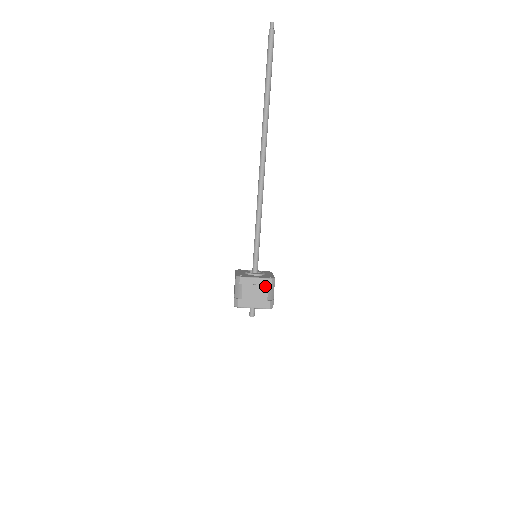
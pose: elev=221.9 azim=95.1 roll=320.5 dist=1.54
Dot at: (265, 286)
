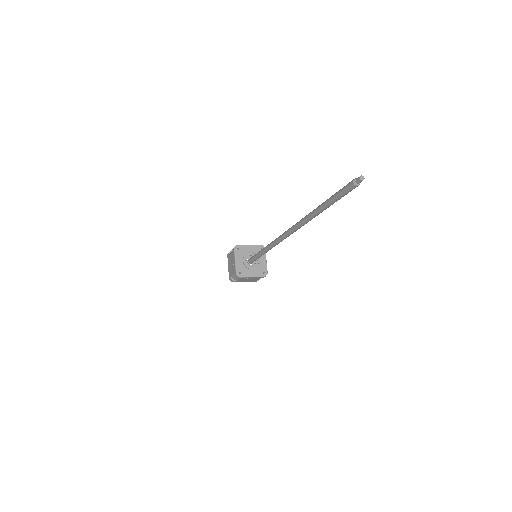
Dot at: (258, 278)
